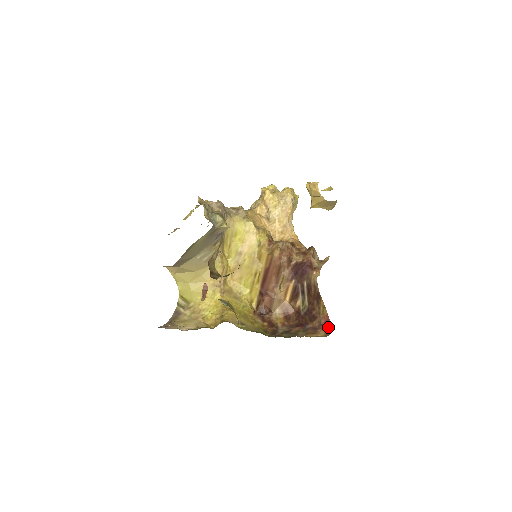
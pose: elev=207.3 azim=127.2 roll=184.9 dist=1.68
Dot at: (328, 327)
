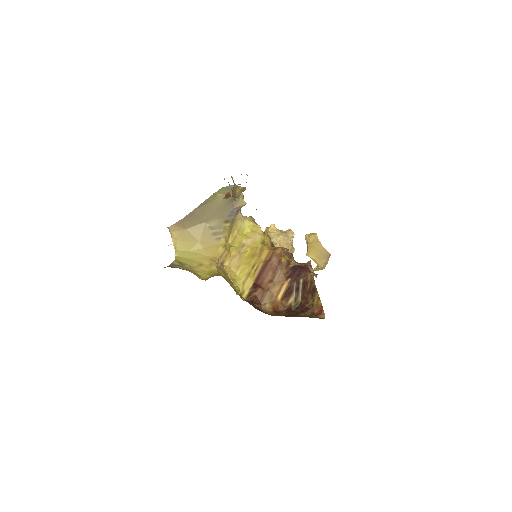
Dot at: (321, 315)
